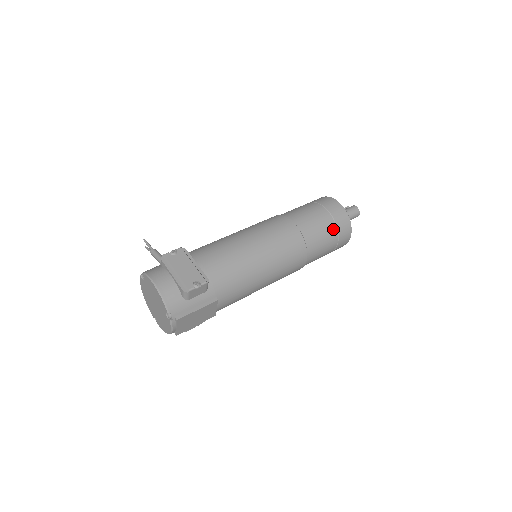
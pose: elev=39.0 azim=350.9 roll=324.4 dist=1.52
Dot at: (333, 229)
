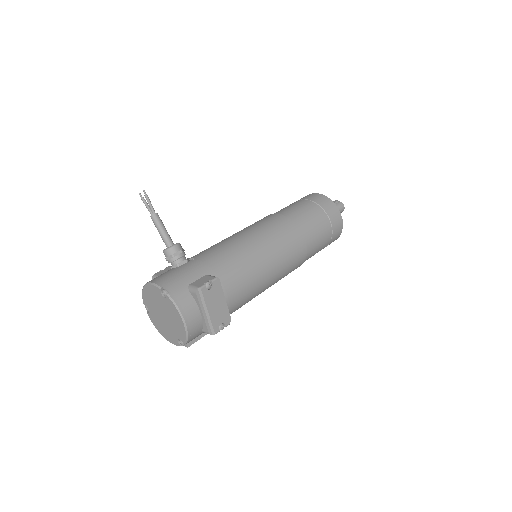
Dot at: occluded
